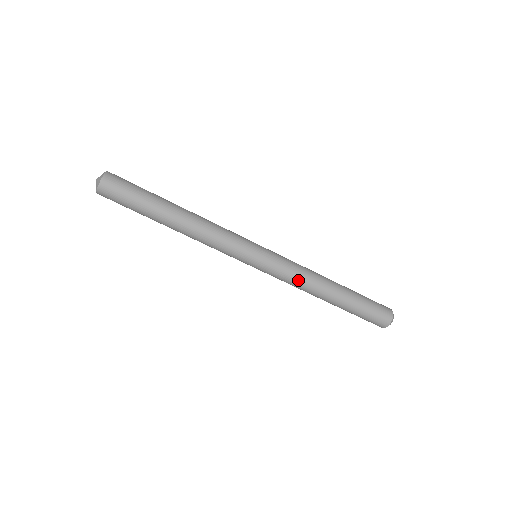
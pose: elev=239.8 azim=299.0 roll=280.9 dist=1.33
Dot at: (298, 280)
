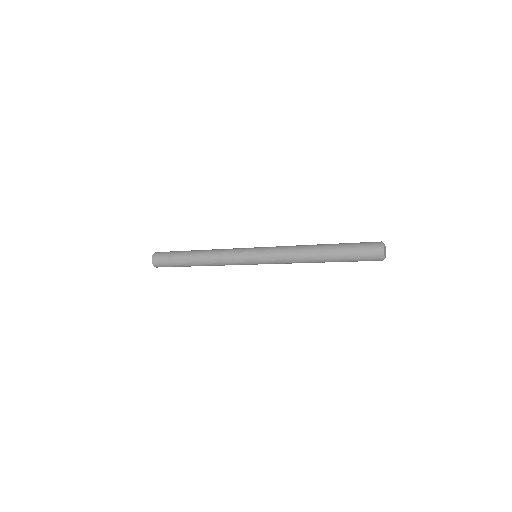
Dot at: (290, 263)
